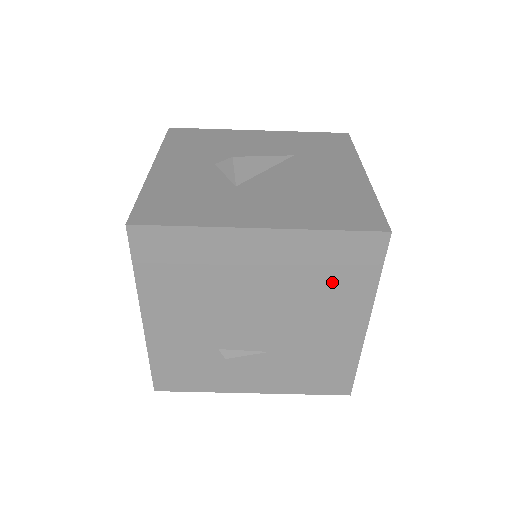
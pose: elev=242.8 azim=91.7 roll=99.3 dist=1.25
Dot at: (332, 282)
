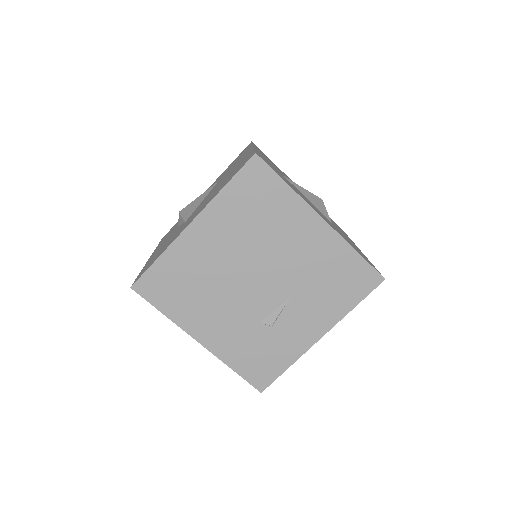
Dot at: (265, 214)
